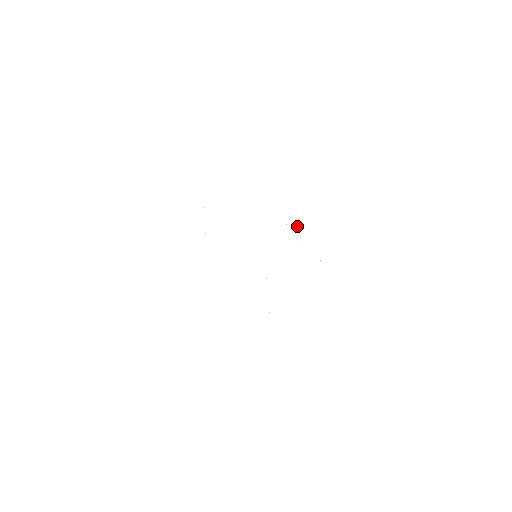
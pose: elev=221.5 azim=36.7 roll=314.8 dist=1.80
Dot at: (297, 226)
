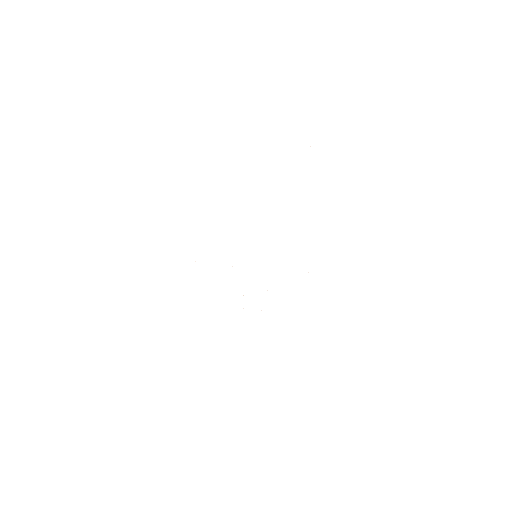
Dot at: occluded
